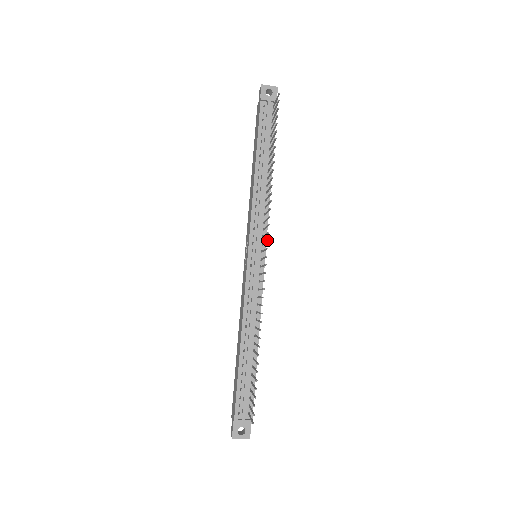
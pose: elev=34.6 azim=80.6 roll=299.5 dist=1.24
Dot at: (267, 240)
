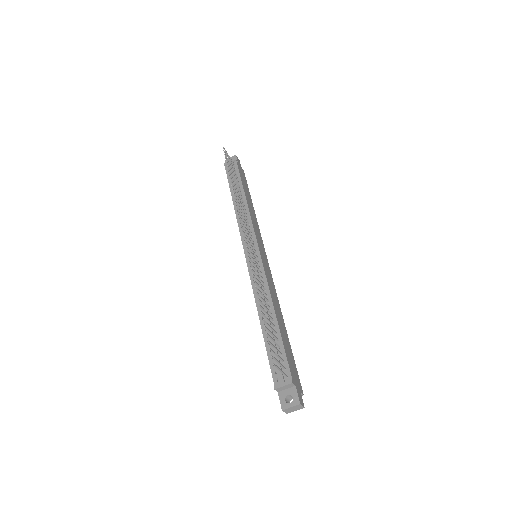
Dot at: occluded
